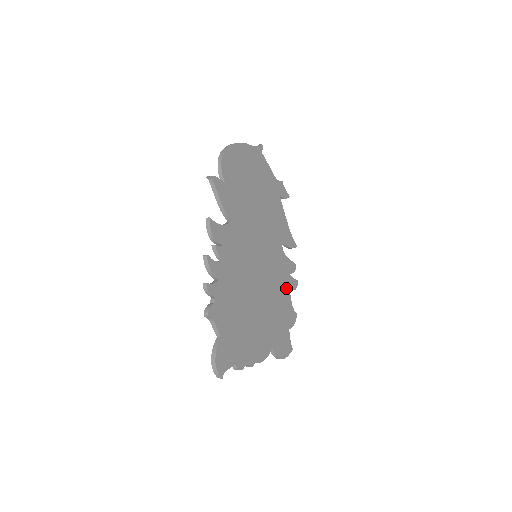
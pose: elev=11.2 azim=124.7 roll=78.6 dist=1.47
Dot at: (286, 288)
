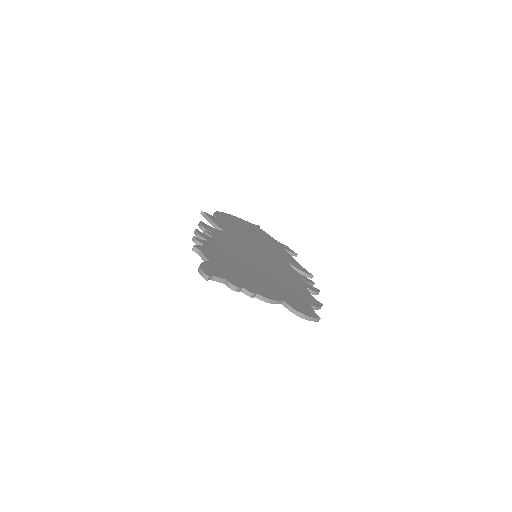
Dot at: (301, 285)
